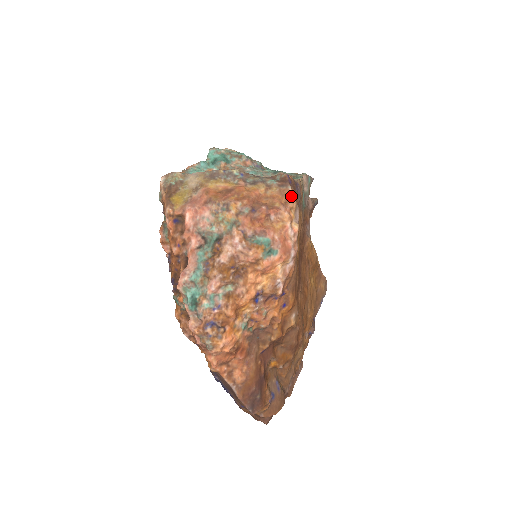
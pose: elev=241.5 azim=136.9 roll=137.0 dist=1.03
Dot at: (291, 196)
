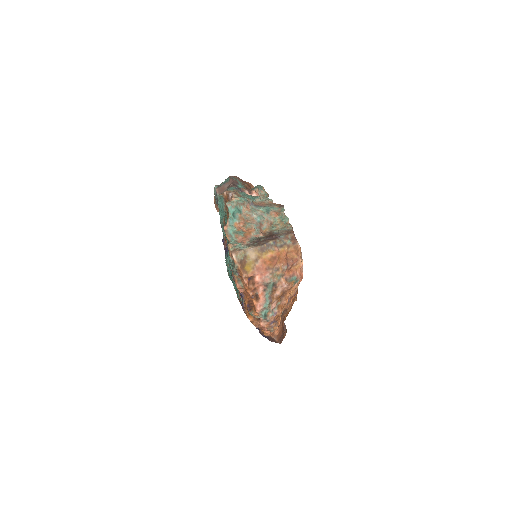
Dot at: (300, 248)
